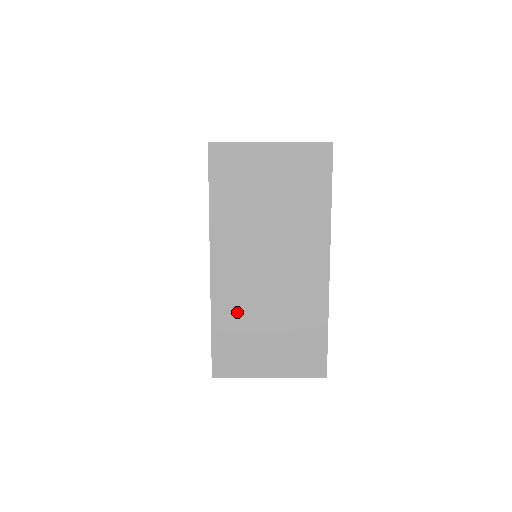
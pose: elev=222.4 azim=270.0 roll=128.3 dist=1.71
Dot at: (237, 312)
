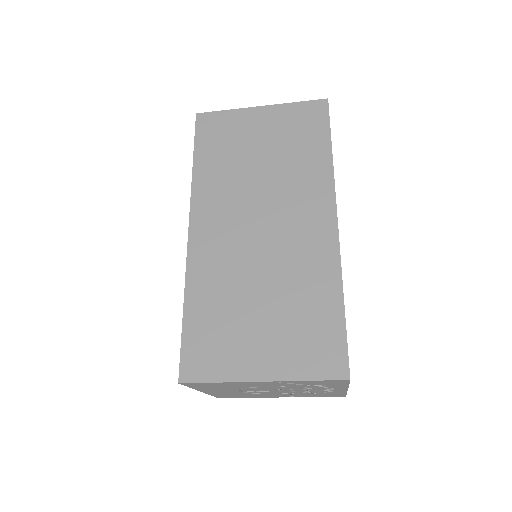
Dot at: (218, 286)
